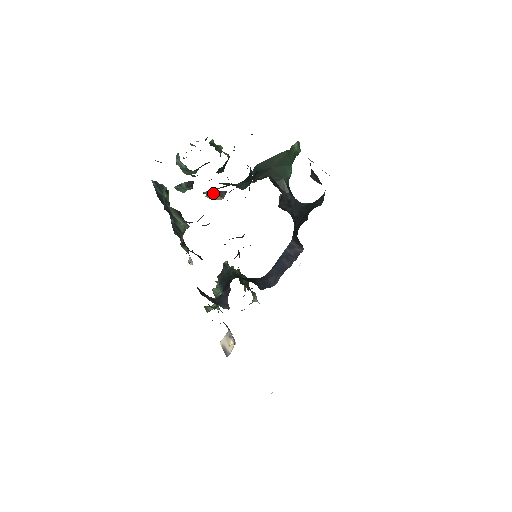
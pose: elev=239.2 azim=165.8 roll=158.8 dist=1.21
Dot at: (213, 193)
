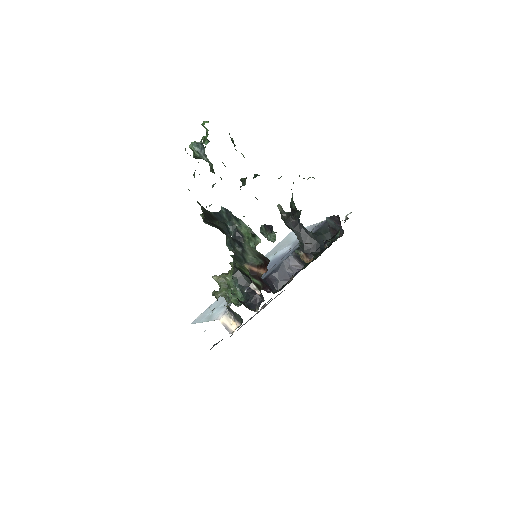
Dot at: (303, 254)
